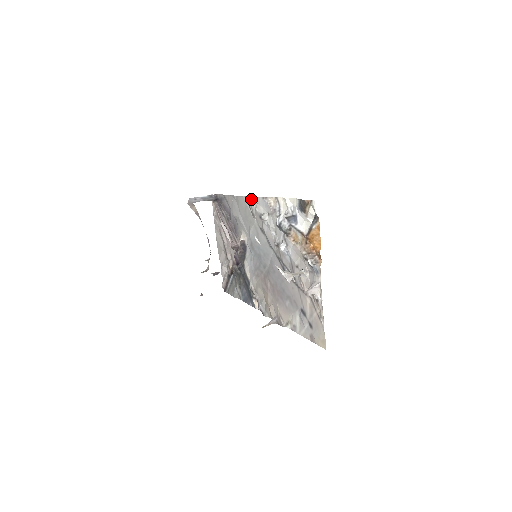
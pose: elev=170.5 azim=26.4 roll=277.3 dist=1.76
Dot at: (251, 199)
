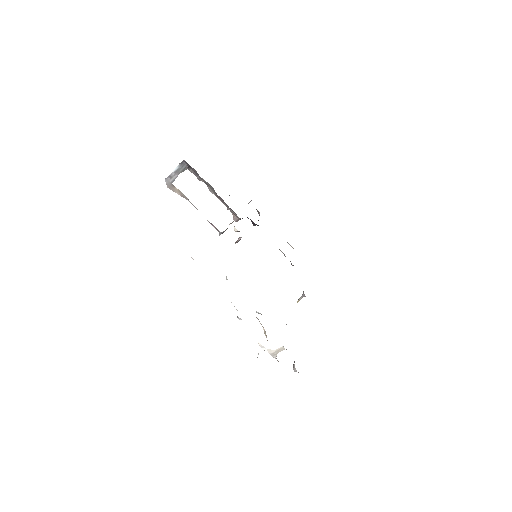
Dot at: occluded
